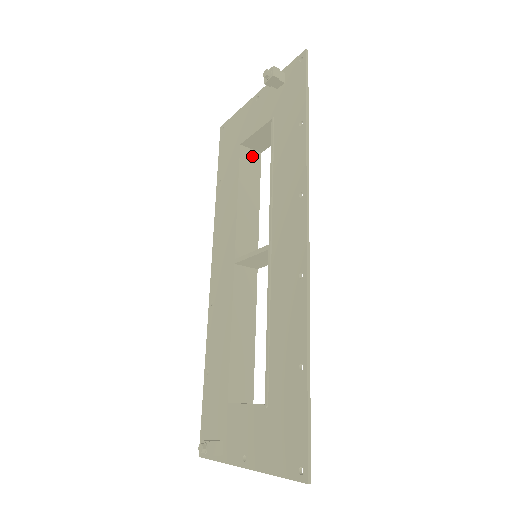
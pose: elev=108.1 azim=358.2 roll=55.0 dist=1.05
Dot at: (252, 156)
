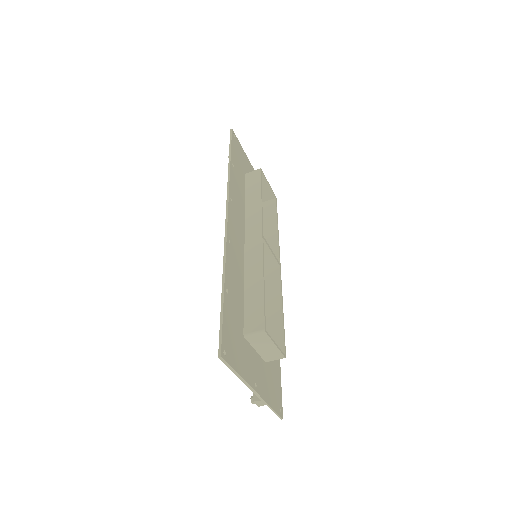
Dot at: (269, 204)
